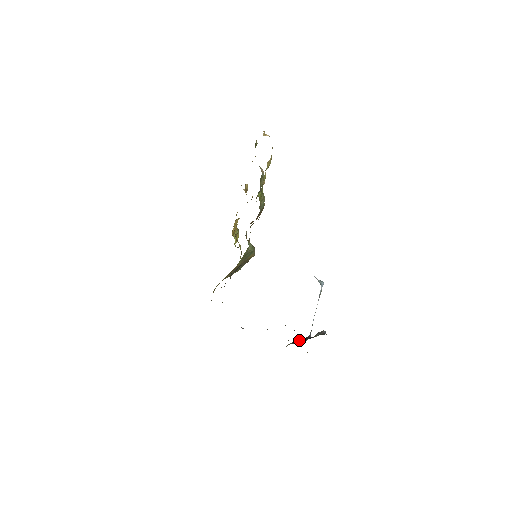
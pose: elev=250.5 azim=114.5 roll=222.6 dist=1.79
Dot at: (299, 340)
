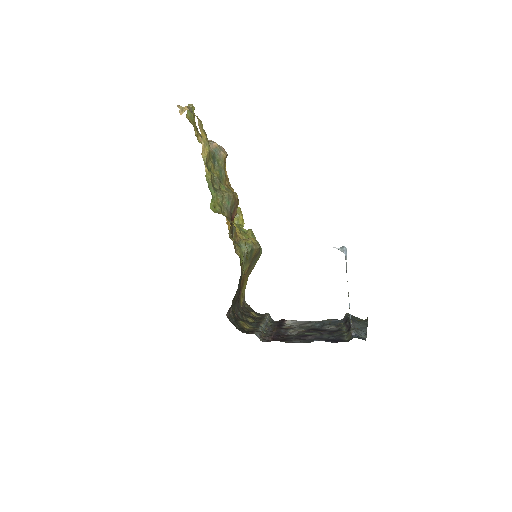
Dot at: (346, 321)
